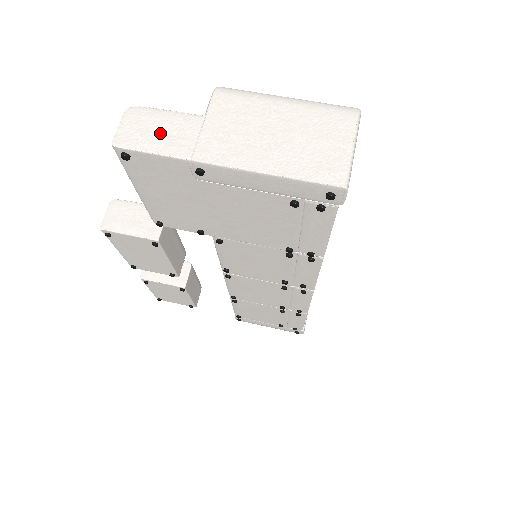
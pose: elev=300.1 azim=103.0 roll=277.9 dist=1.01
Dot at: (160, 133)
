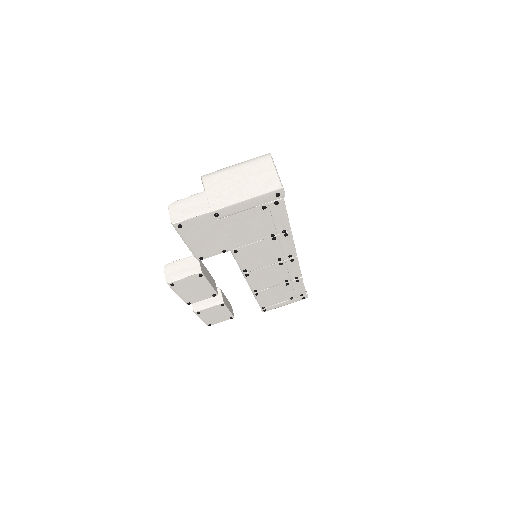
Dot at: (190, 208)
